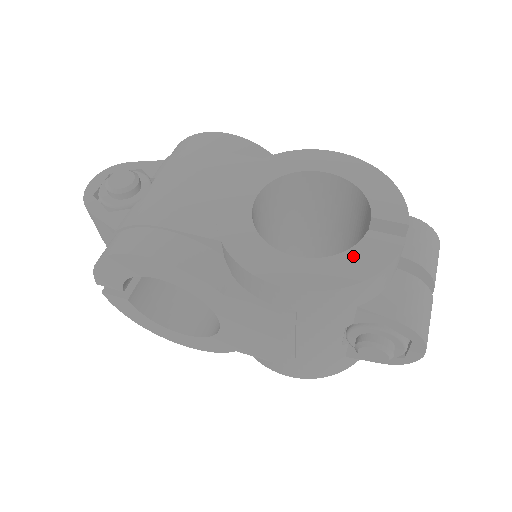
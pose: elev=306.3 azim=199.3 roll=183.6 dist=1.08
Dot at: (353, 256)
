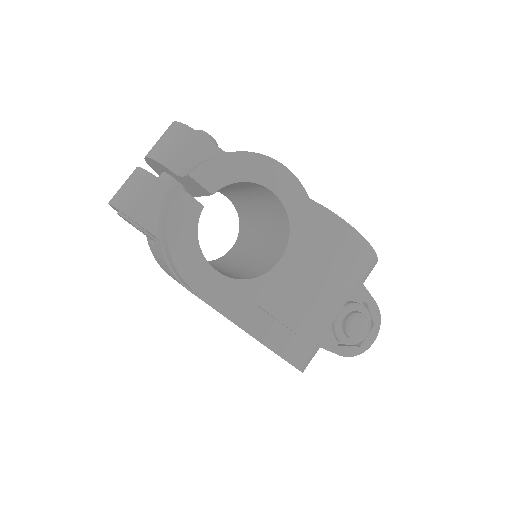
Dot at: occluded
